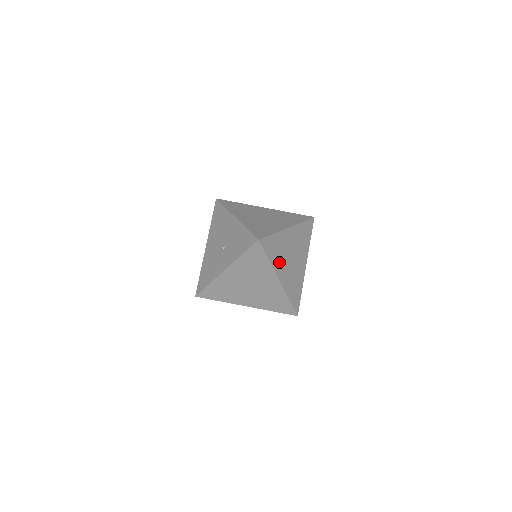
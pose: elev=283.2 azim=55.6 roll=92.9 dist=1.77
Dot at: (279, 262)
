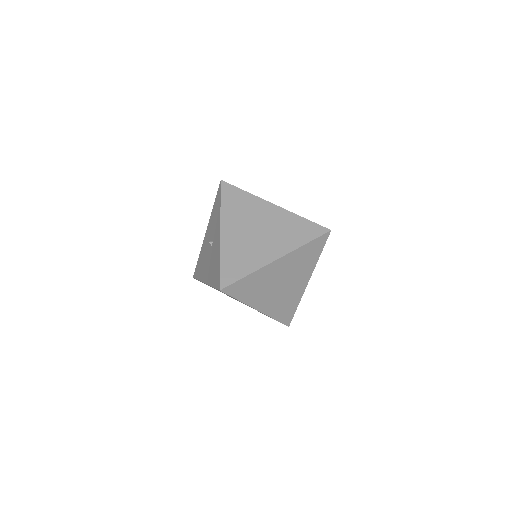
Dot at: occluded
